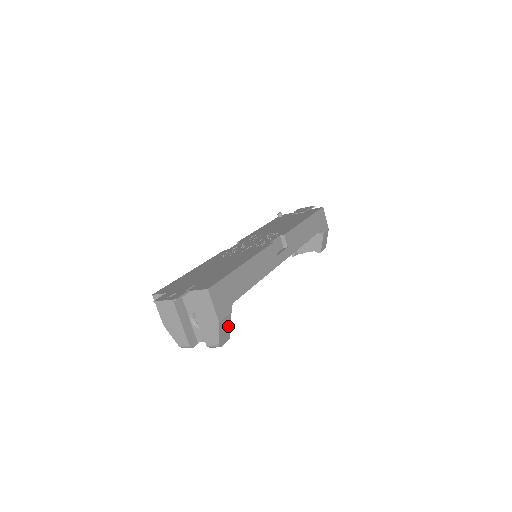
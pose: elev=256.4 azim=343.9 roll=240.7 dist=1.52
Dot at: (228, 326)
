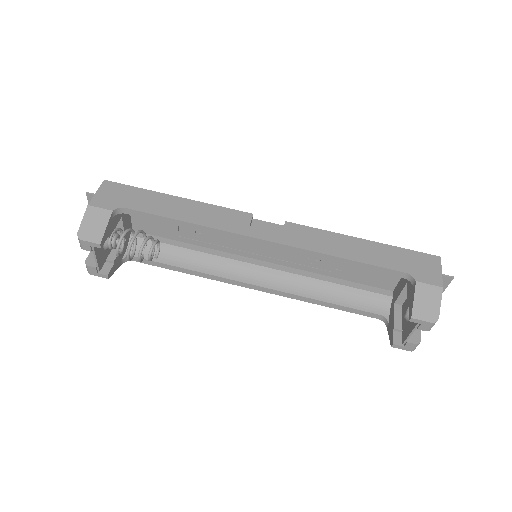
Dot at: (102, 225)
